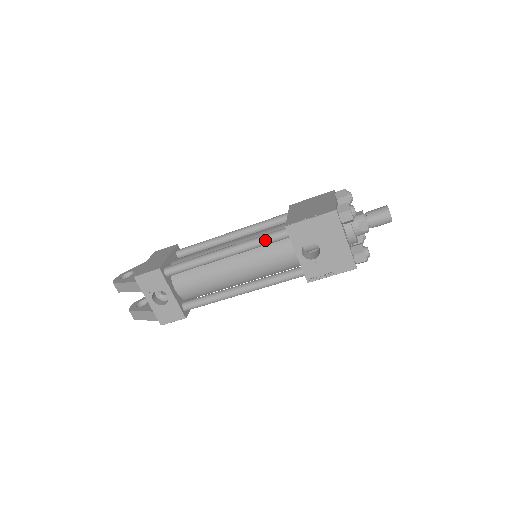
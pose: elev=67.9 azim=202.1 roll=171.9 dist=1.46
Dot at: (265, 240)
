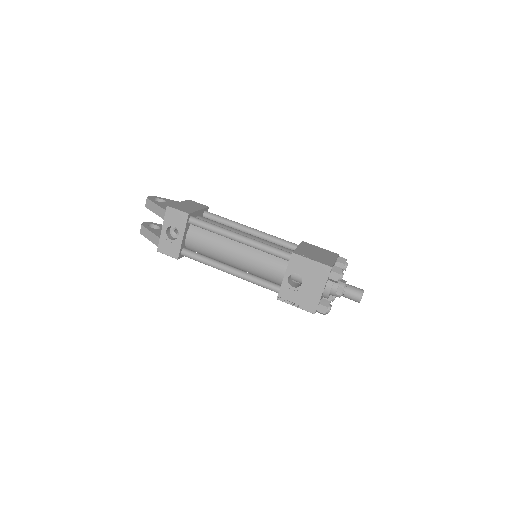
Dot at: (272, 250)
